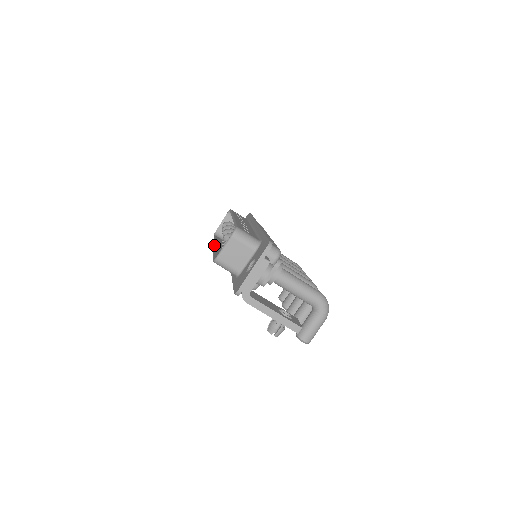
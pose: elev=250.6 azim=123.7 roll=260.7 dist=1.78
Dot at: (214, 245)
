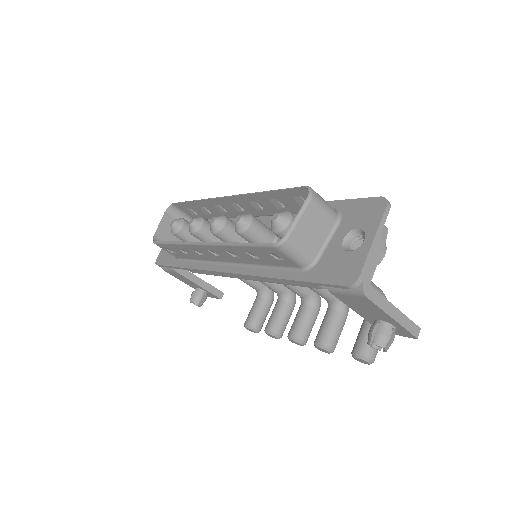
Dot at: (200, 242)
